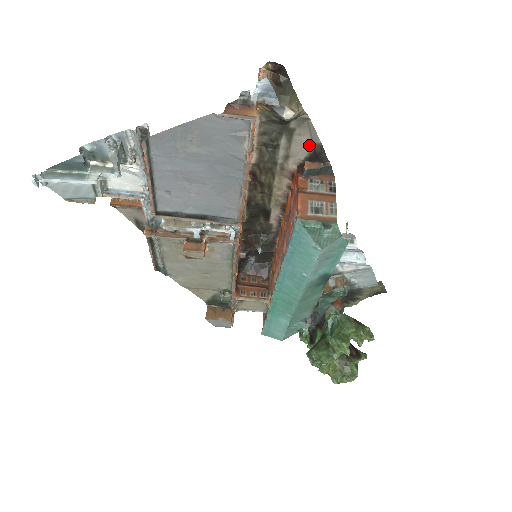
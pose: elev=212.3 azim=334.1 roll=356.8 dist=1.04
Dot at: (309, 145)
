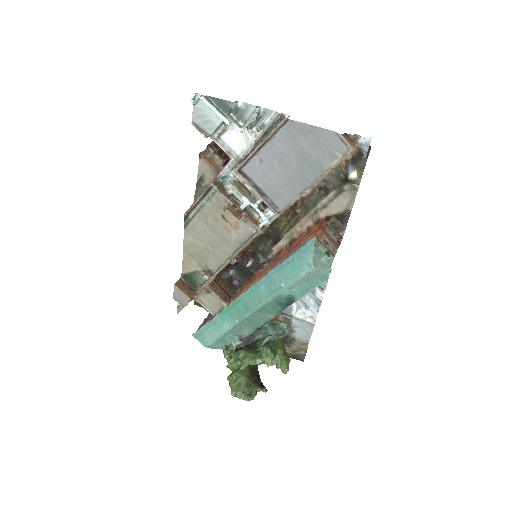
Dot at: (344, 207)
